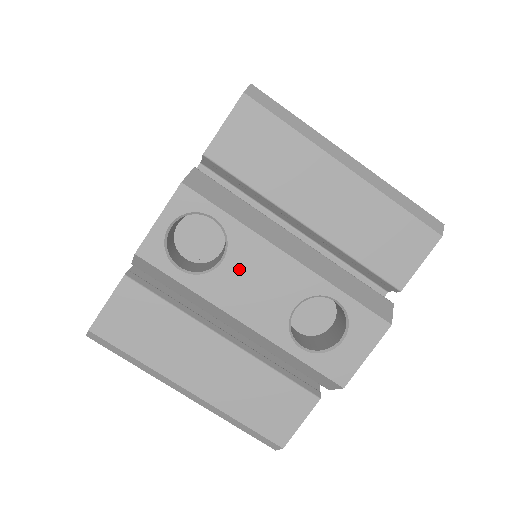
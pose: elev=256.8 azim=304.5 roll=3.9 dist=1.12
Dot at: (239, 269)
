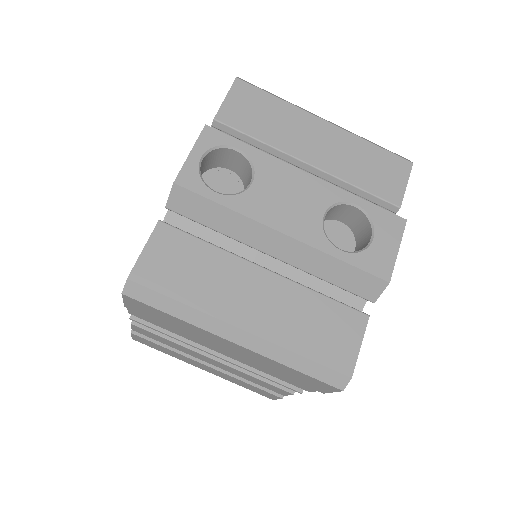
Dot at: (268, 187)
